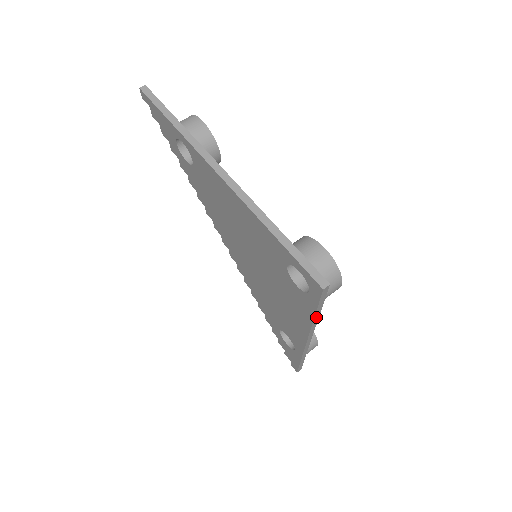
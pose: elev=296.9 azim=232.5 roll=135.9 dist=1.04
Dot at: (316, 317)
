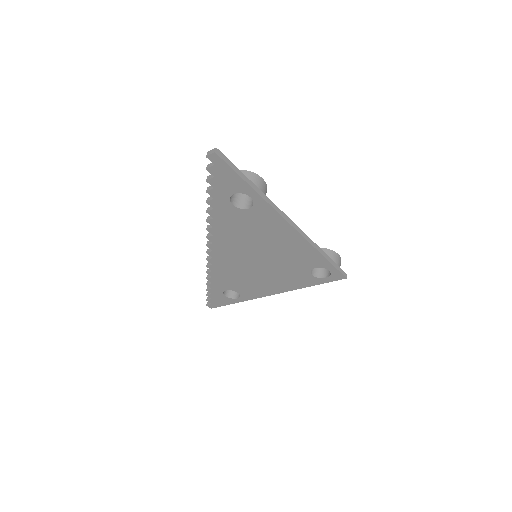
Dot at: (307, 285)
